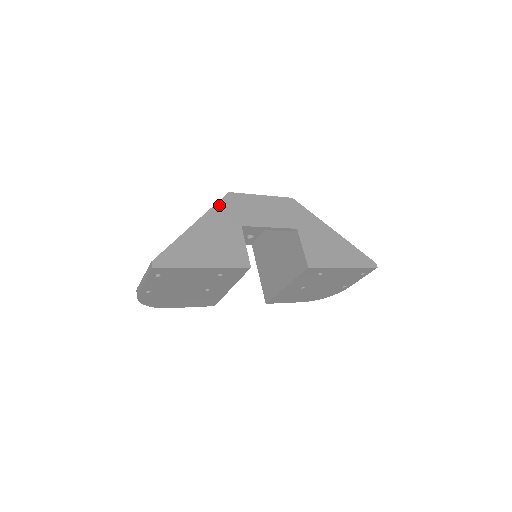
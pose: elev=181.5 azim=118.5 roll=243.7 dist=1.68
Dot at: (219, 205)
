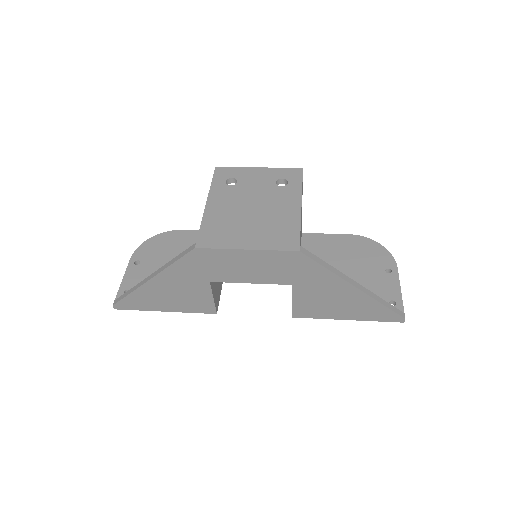
Dot at: (180, 262)
